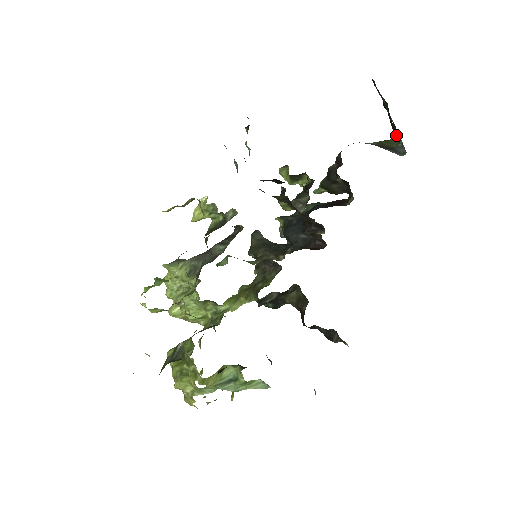
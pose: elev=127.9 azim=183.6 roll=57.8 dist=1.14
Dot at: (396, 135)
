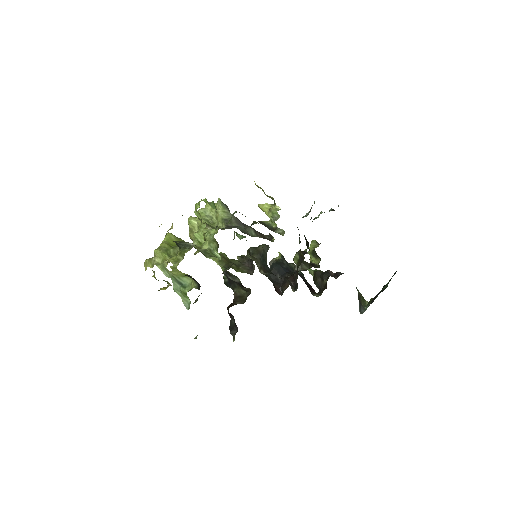
Dot at: (370, 302)
